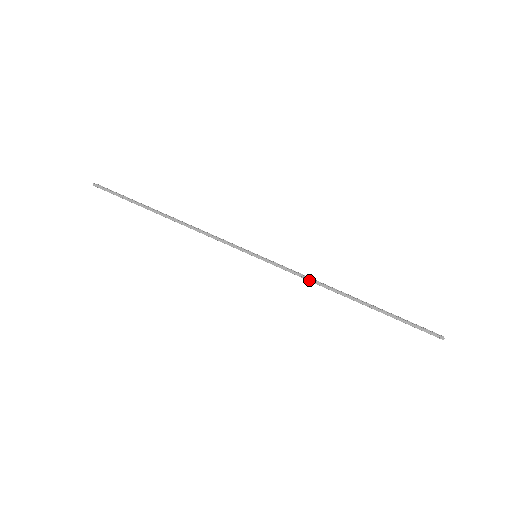
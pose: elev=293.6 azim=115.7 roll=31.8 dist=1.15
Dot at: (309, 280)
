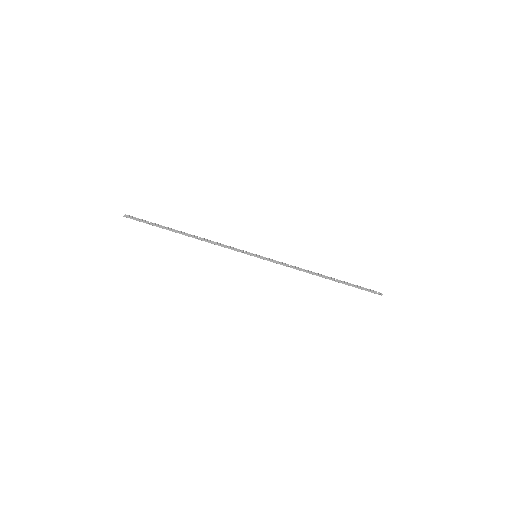
Dot at: (294, 268)
